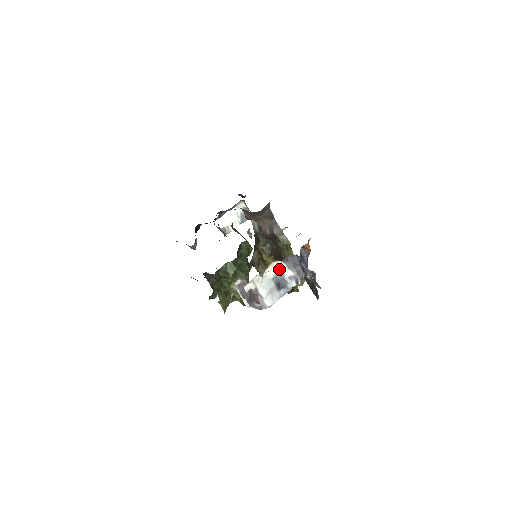
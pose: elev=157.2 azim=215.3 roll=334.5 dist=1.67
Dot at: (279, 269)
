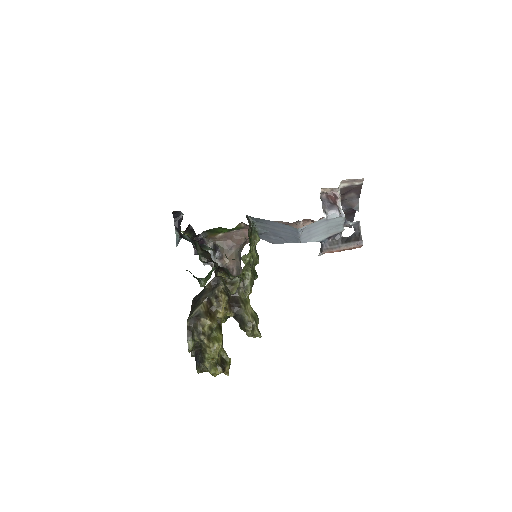
Dot at: occluded
